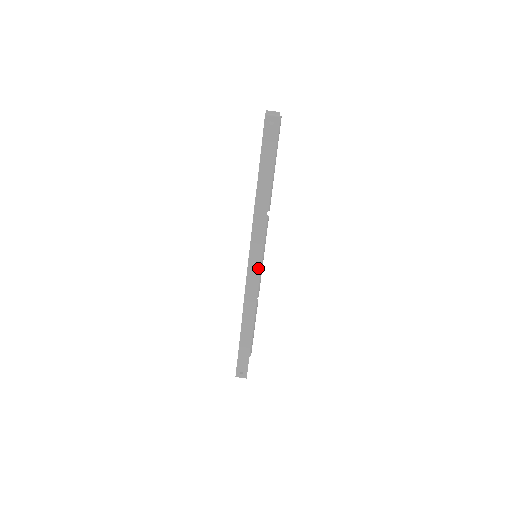
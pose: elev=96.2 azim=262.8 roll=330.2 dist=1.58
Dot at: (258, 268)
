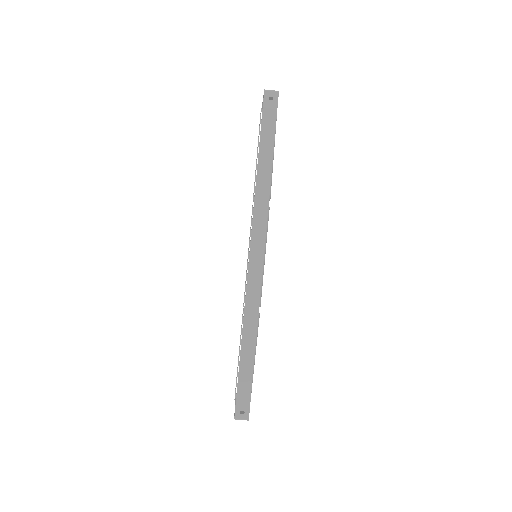
Dot at: (260, 262)
